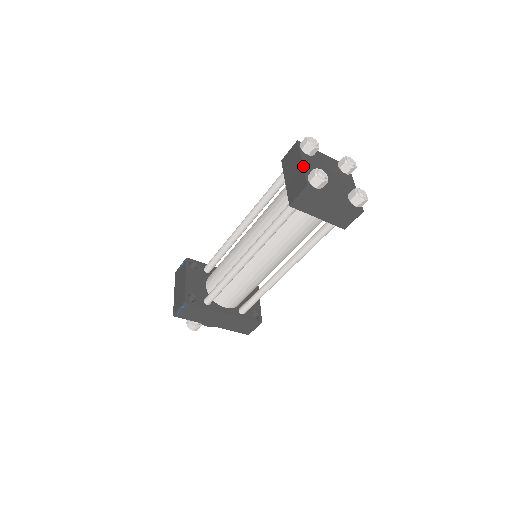
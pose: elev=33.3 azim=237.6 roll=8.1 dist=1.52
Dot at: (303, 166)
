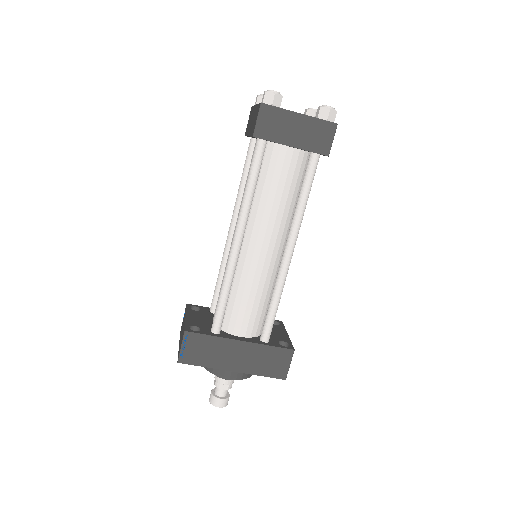
Dot at: (257, 104)
